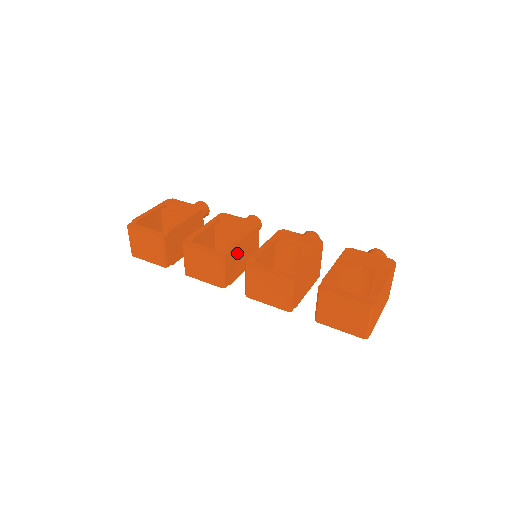
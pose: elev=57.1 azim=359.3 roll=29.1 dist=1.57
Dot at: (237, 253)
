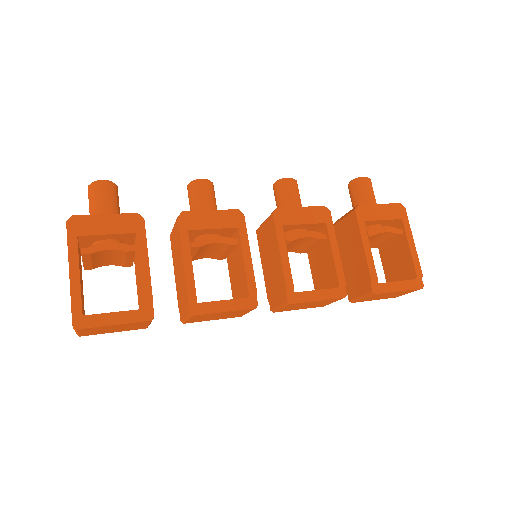
Dot at: occluded
